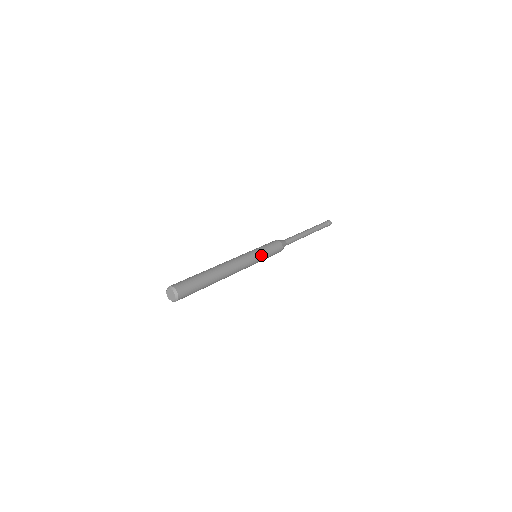
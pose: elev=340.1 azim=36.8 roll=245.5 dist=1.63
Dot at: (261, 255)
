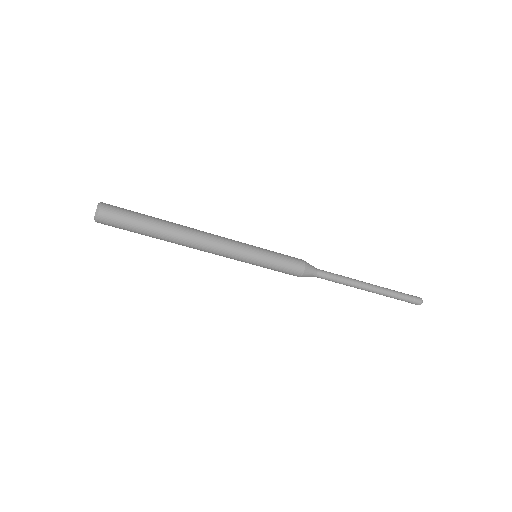
Dot at: (260, 250)
